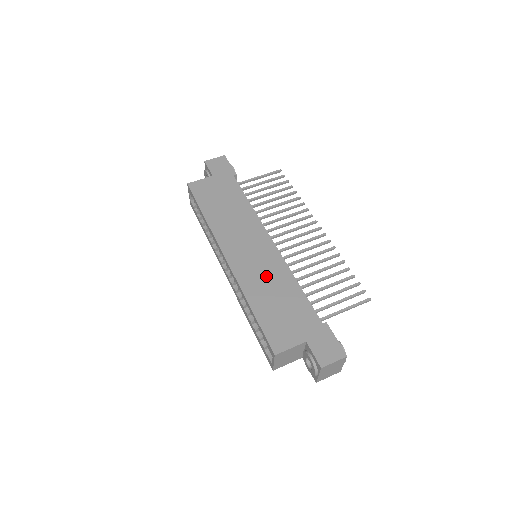
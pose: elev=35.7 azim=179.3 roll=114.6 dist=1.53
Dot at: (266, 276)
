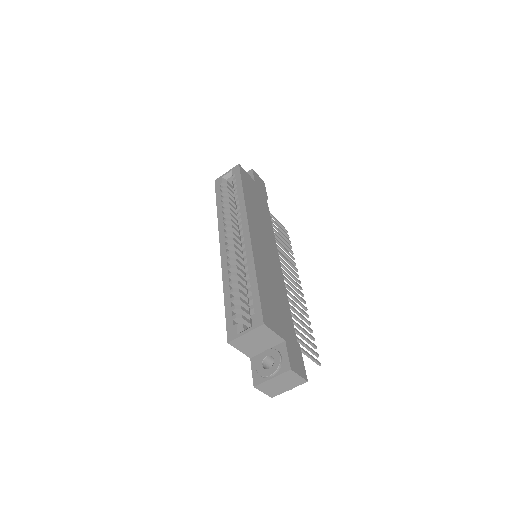
Dot at: (271, 271)
